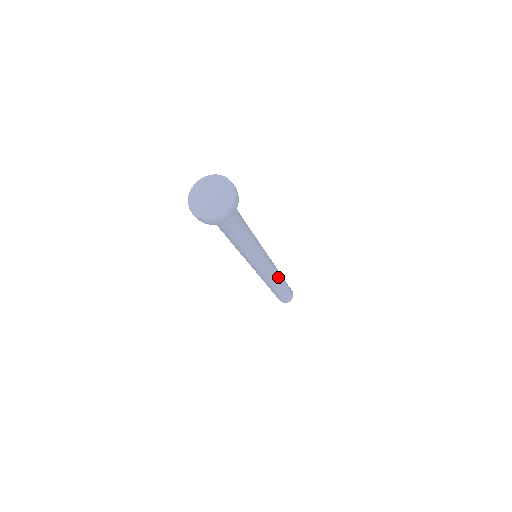
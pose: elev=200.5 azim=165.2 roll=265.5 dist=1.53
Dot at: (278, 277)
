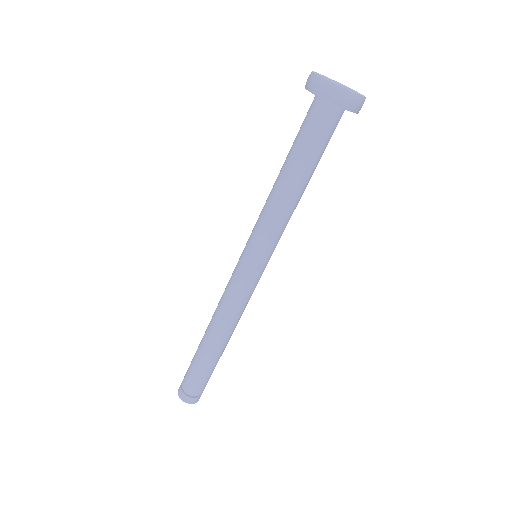
Dot at: occluded
